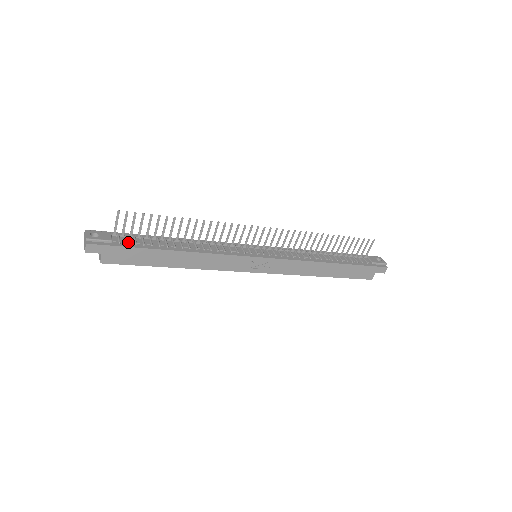
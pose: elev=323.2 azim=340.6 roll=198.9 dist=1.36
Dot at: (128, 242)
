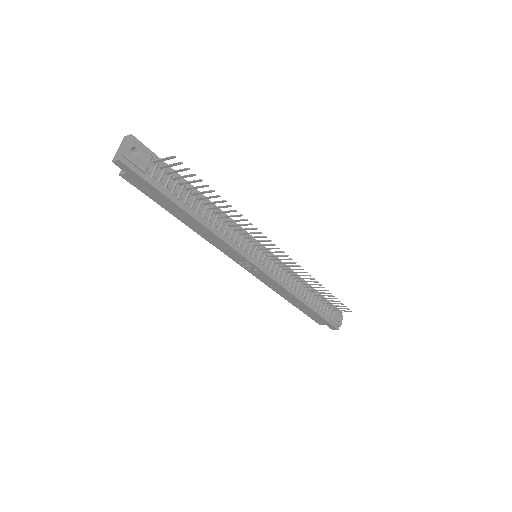
Dot at: (159, 182)
